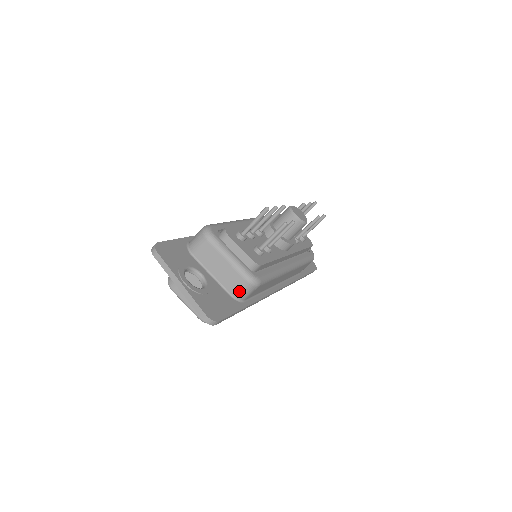
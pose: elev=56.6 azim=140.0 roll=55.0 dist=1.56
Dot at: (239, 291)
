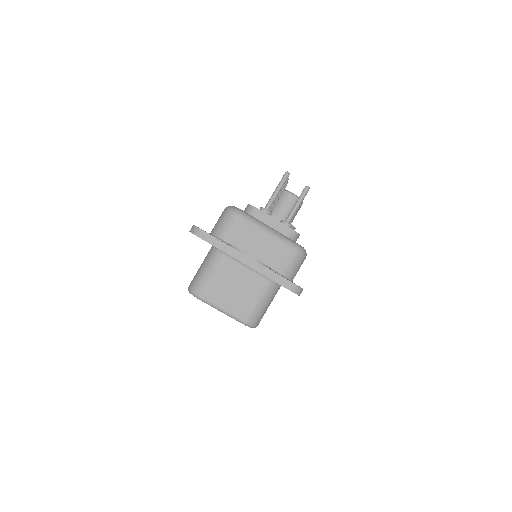
Dot at: (290, 267)
